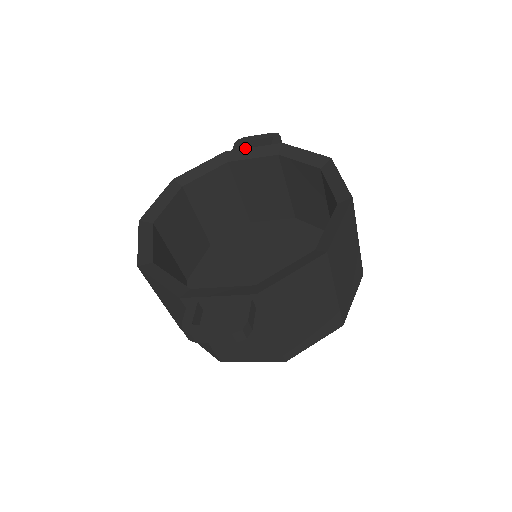
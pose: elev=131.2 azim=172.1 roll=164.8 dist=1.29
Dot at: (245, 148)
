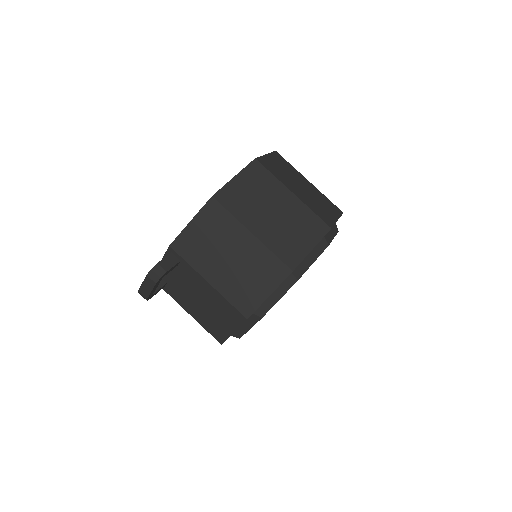
Dot at: occluded
